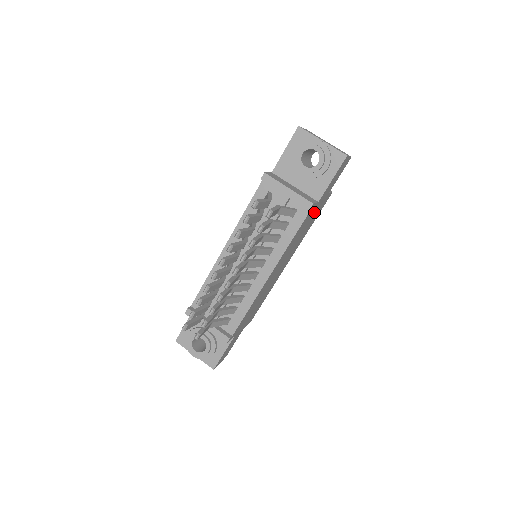
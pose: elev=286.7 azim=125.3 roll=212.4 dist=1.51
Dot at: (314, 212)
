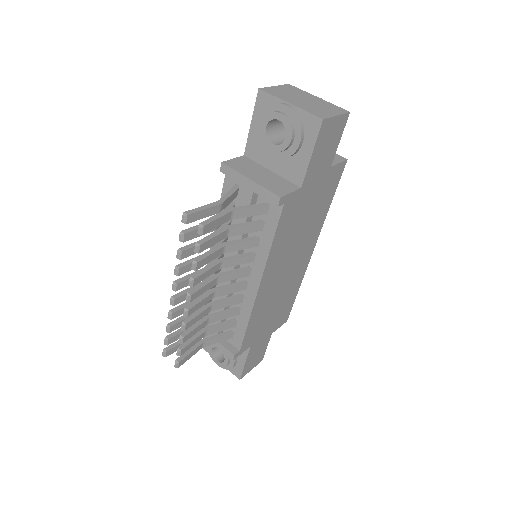
Dot at: (309, 197)
